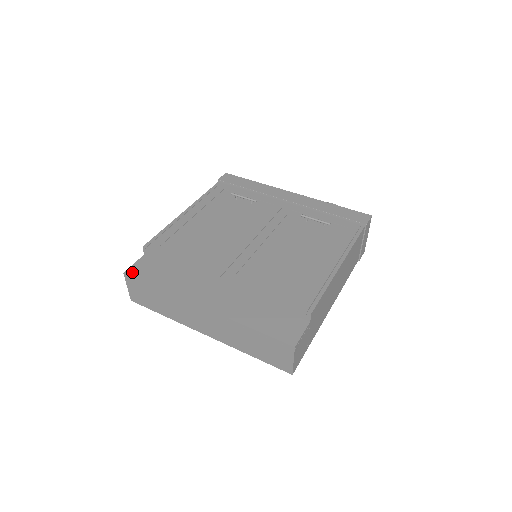
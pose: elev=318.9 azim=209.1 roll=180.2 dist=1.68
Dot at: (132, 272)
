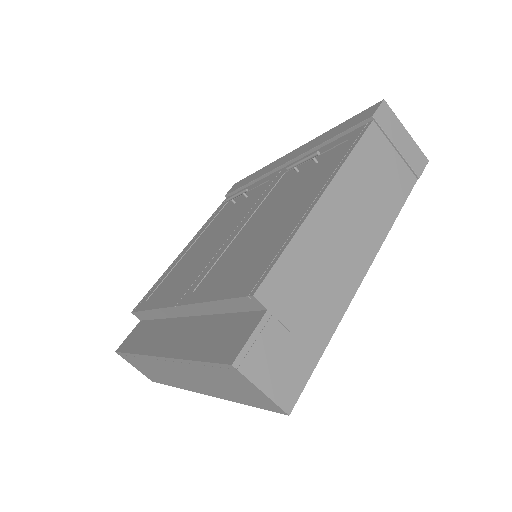
Dot at: (121, 347)
